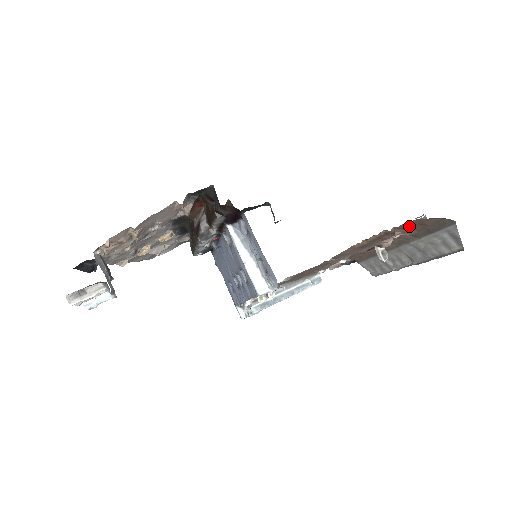
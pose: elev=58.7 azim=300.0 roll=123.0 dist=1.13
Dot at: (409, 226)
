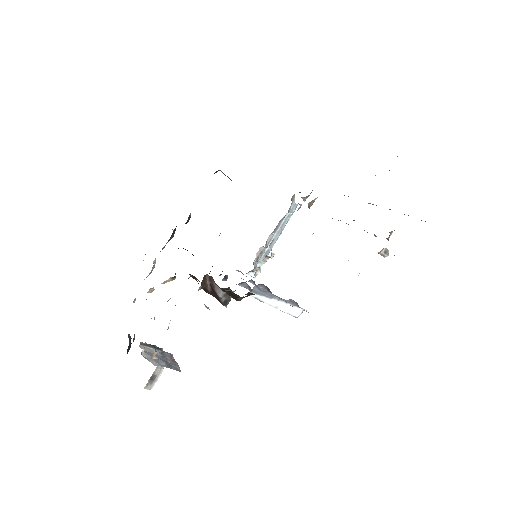
Dot at: occluded
